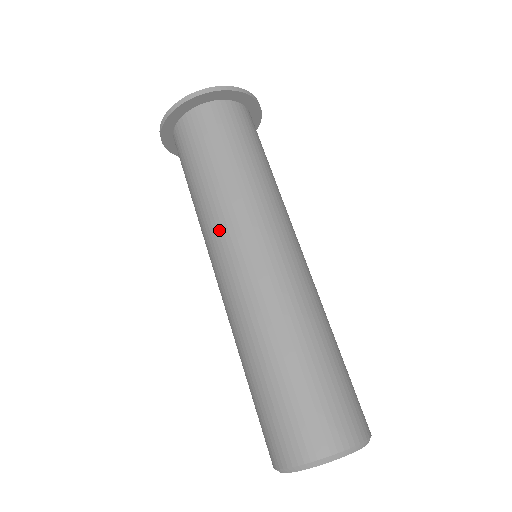
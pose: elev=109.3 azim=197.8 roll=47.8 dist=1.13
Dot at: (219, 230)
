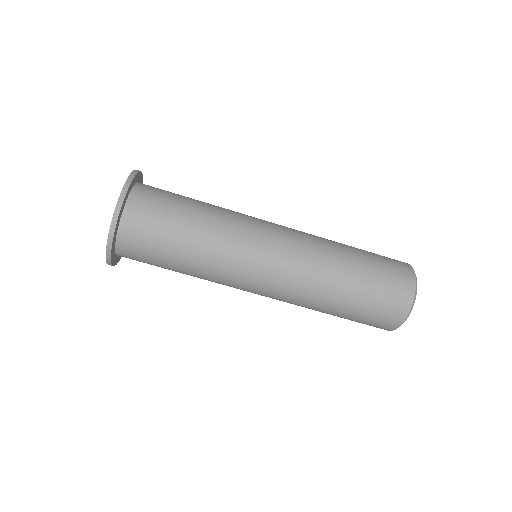
Dot at: occluded
